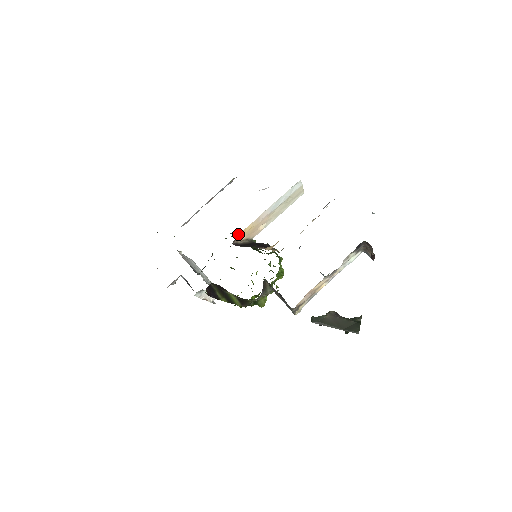
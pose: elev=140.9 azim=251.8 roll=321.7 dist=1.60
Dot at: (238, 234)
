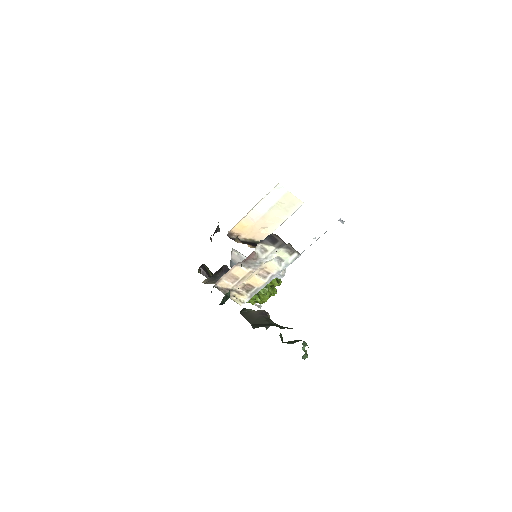
Dot at: (232, 229)
